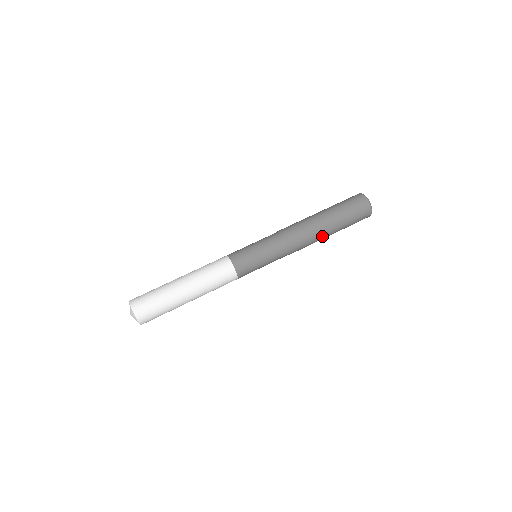
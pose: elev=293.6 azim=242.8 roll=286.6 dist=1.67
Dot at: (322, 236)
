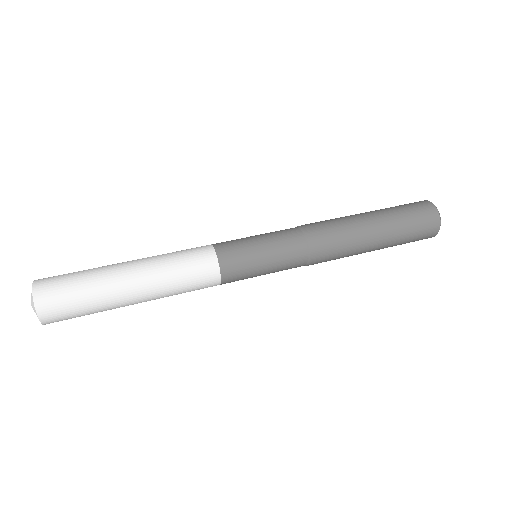
Dot at: (361, 250)
